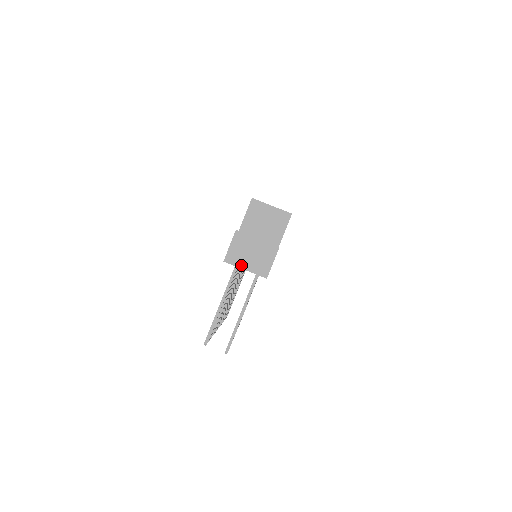
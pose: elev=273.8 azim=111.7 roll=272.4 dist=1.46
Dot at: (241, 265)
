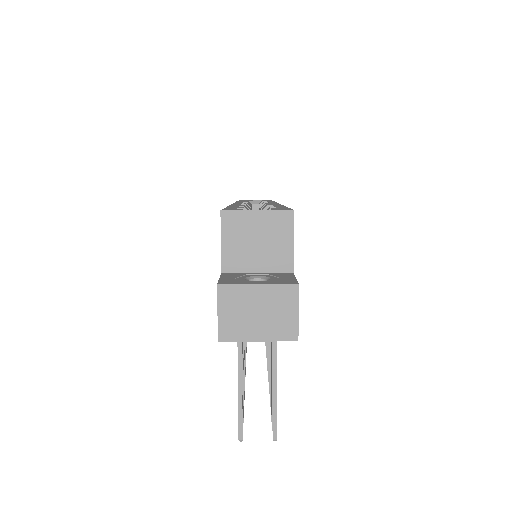
Dot at: (248, 336)
